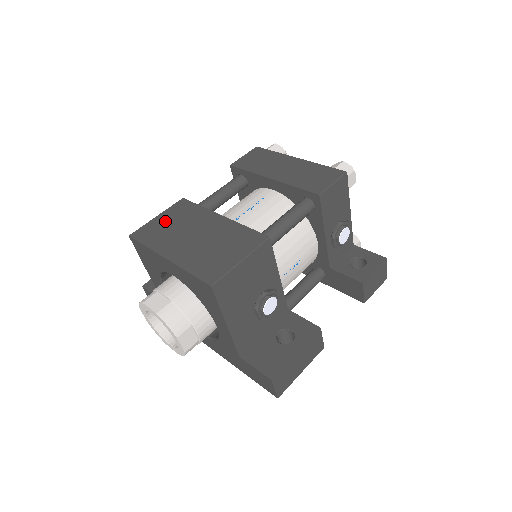
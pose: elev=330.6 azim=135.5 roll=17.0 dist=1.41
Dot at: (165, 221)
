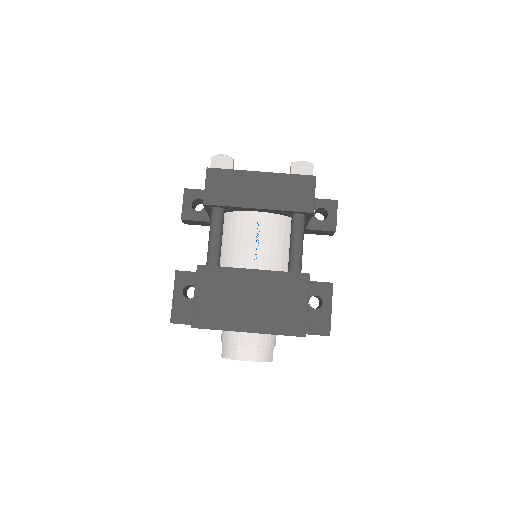
Dot at: (209, 298)
